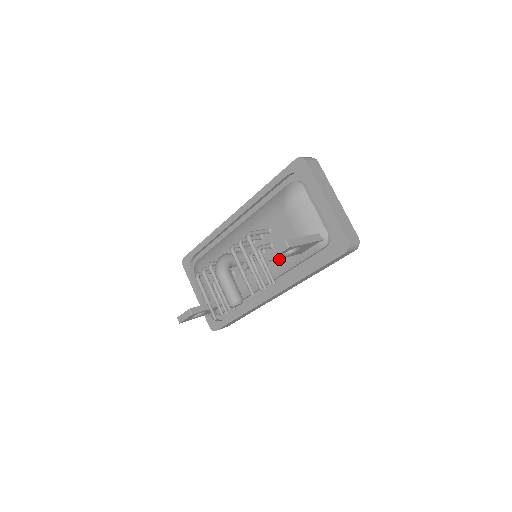
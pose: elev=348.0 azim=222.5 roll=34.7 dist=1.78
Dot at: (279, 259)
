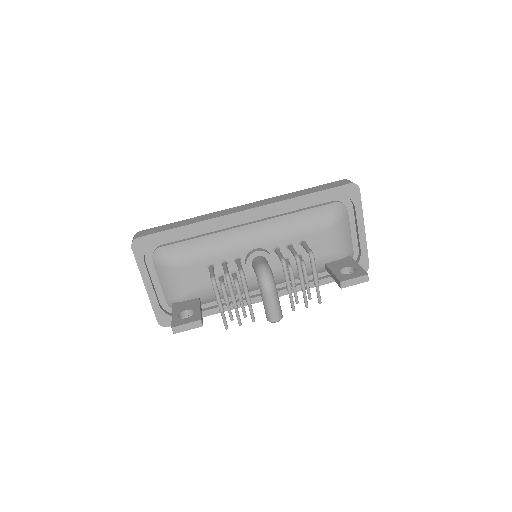
Dot at: occluded
